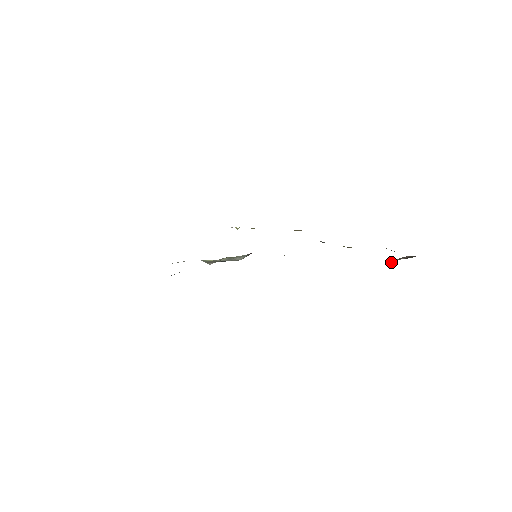
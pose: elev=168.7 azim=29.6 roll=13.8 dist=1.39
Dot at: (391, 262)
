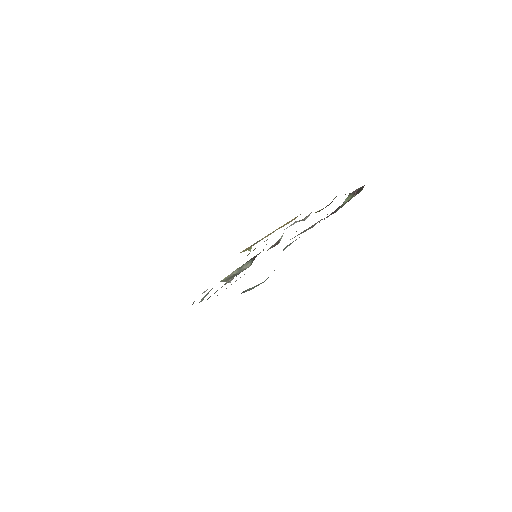
Dot at: (345, 201)
